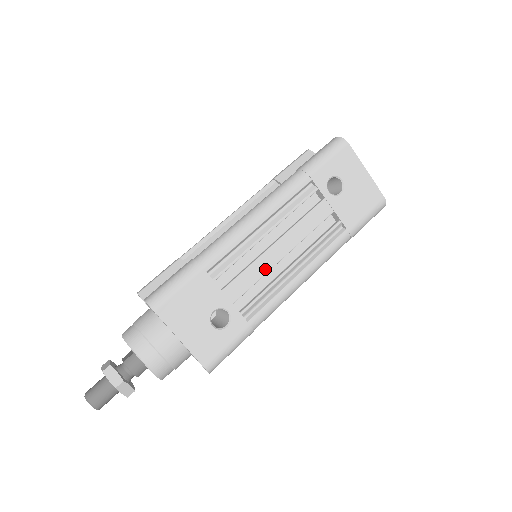
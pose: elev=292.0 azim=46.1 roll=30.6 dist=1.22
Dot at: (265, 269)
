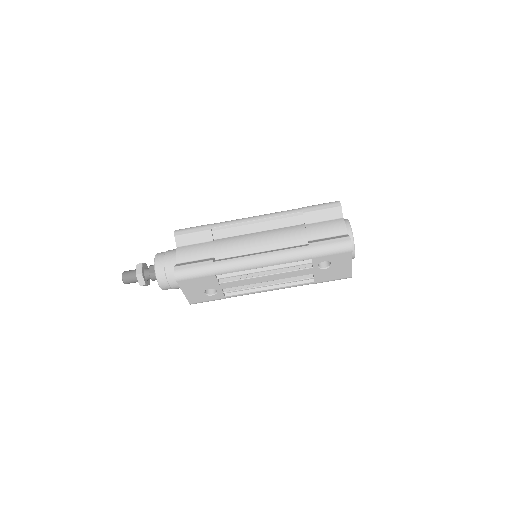
Dot at: (251, 283)
